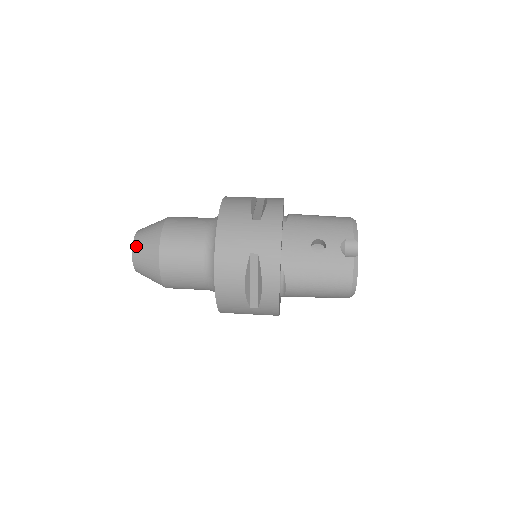
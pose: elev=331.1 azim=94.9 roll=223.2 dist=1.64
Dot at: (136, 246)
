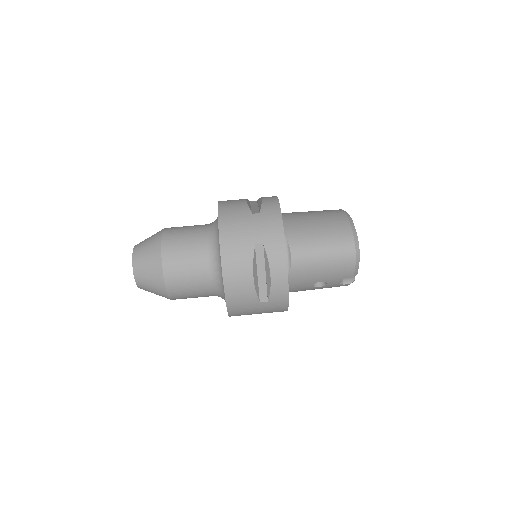
Dot at: (143, 289)
